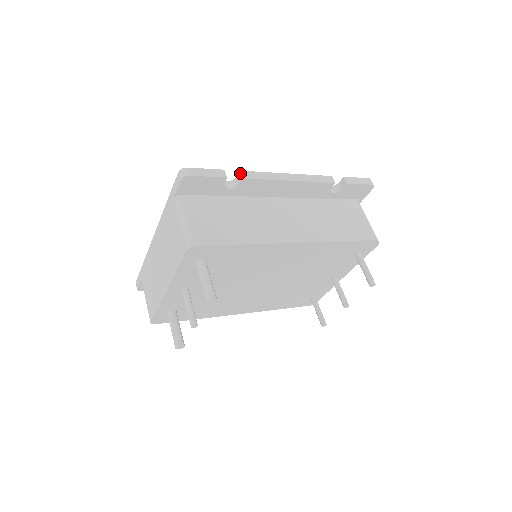
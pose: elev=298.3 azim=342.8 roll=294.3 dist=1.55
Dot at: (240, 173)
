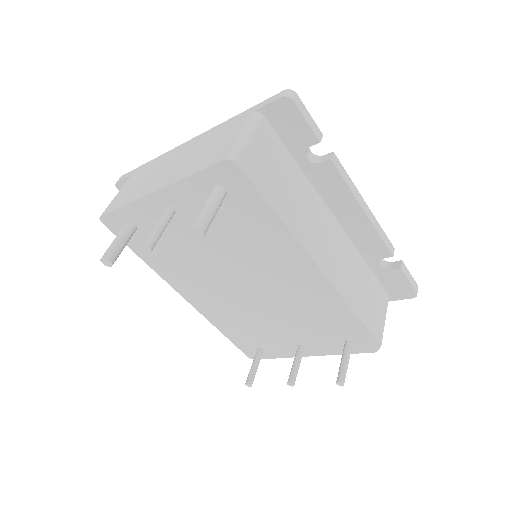
Dot at: (332, 154)
